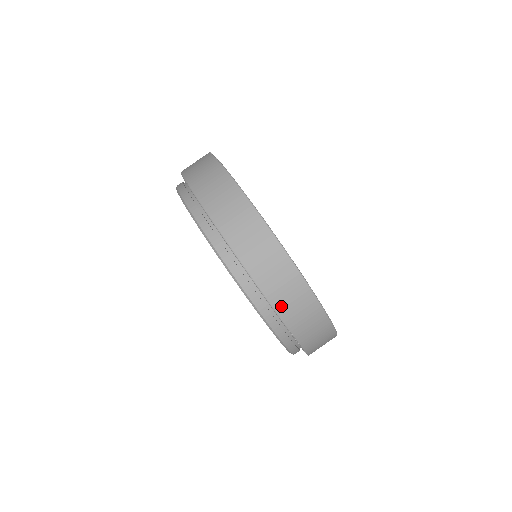
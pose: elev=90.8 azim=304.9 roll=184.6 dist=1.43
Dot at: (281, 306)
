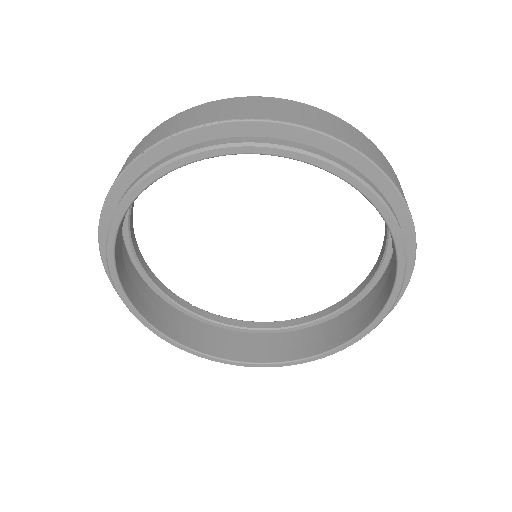
Dot at: occluded
